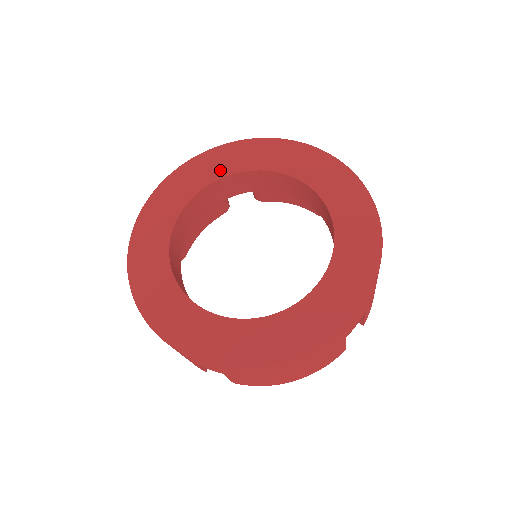
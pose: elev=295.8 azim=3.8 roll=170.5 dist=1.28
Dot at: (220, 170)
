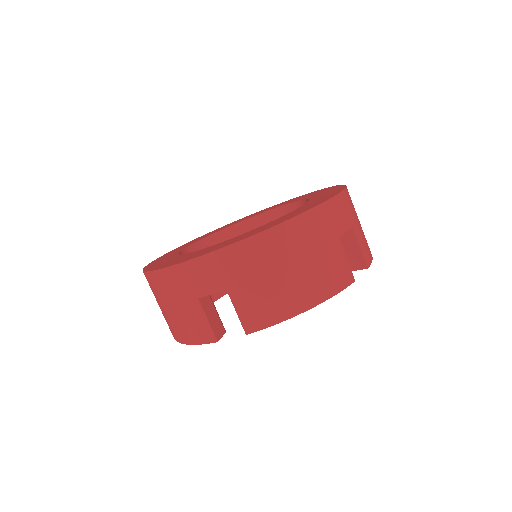
Dot at: (295, 200)
